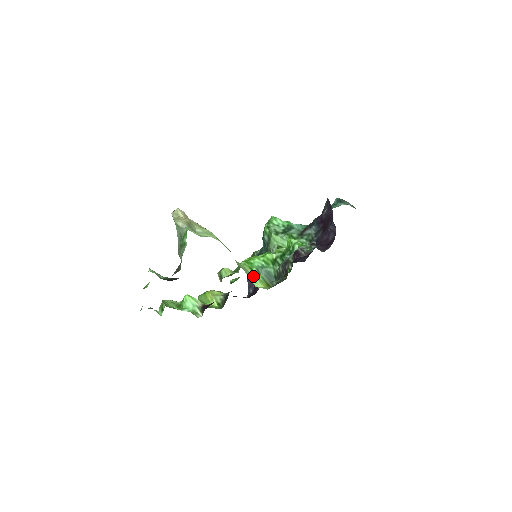
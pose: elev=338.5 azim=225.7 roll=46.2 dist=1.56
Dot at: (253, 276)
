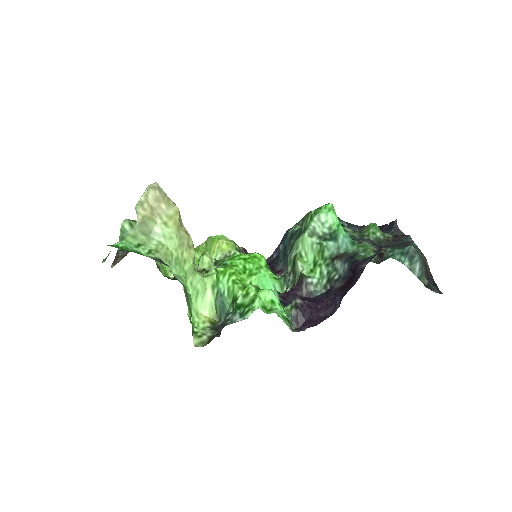
Dot at: (207, 297)
